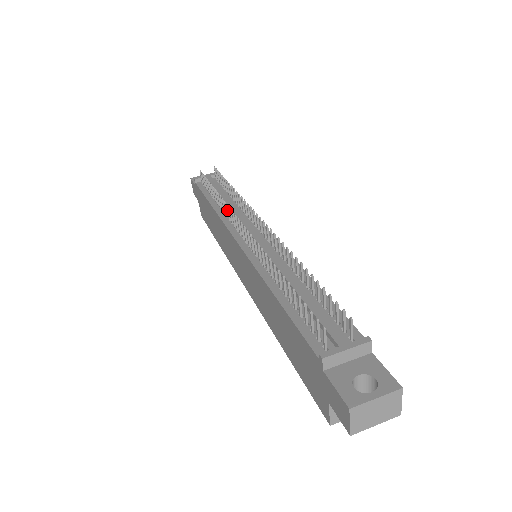
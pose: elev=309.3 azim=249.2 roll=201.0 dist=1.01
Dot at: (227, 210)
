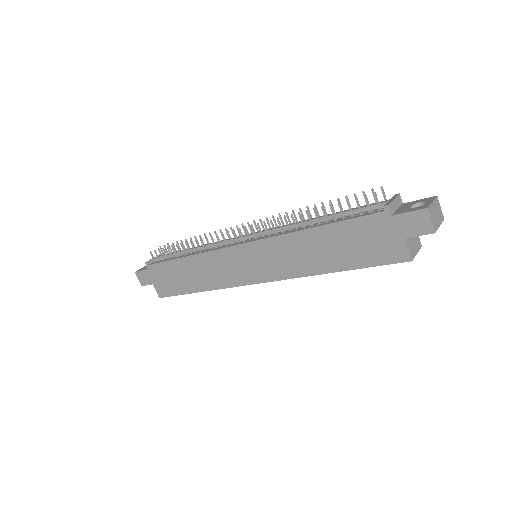
Dot at: (212, 240)
